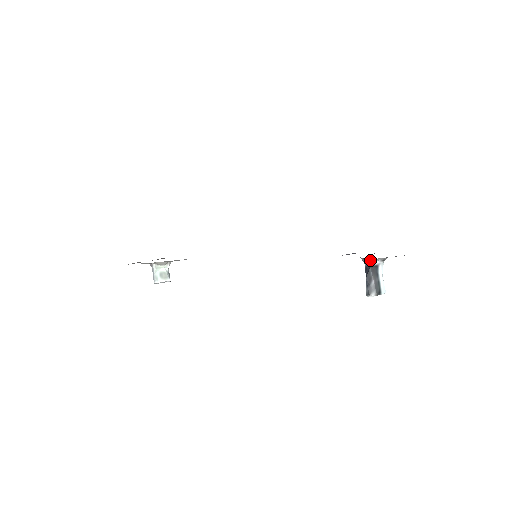
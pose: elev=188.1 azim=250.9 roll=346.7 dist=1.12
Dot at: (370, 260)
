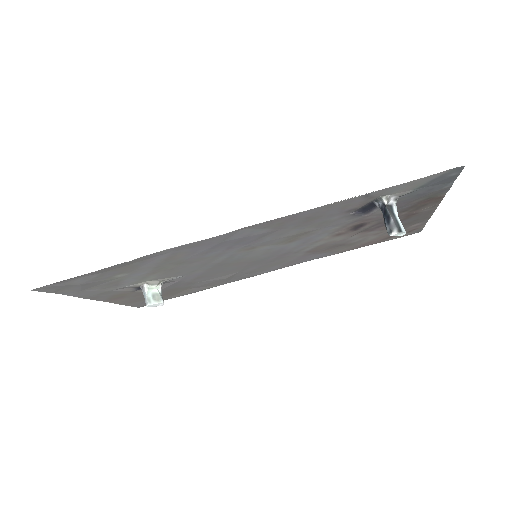
Dot at: (384, 198)
